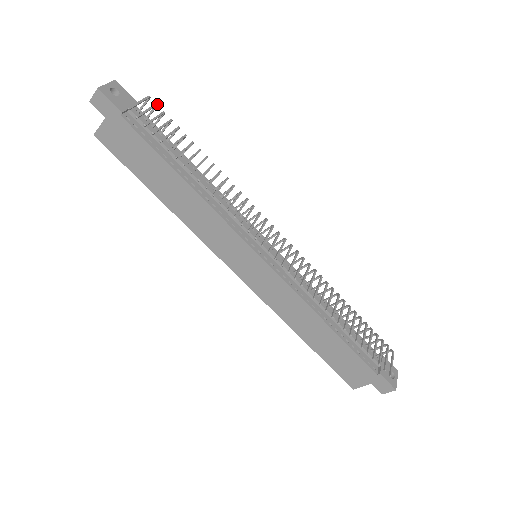
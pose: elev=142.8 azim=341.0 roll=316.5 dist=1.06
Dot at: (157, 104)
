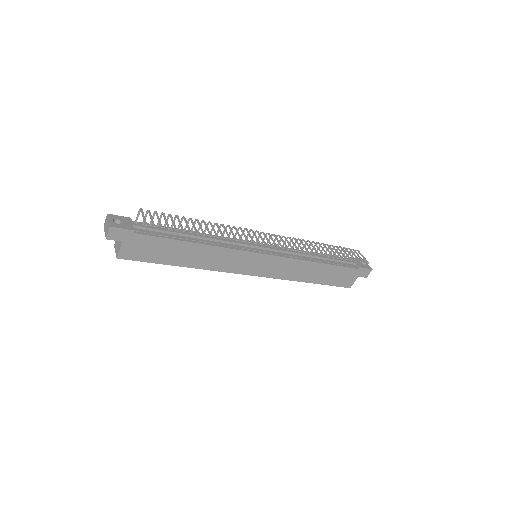
Dot at: (149, 210)
